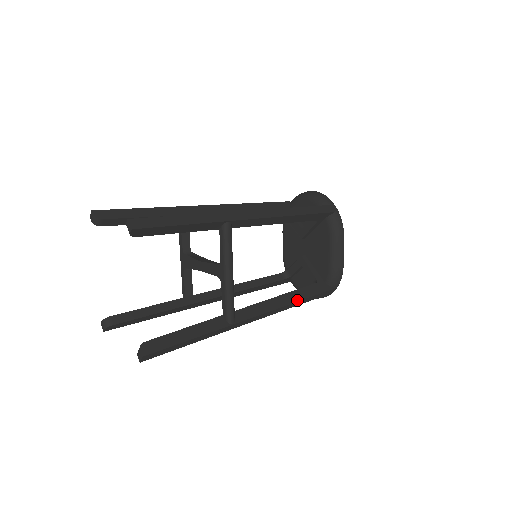
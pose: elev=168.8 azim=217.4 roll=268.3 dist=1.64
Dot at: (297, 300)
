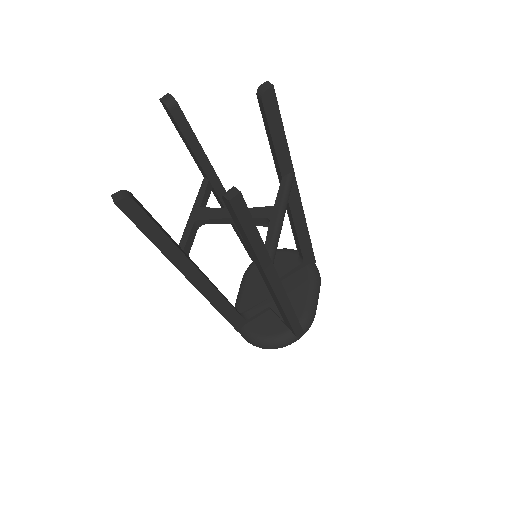
Dot at: (292, 308)
